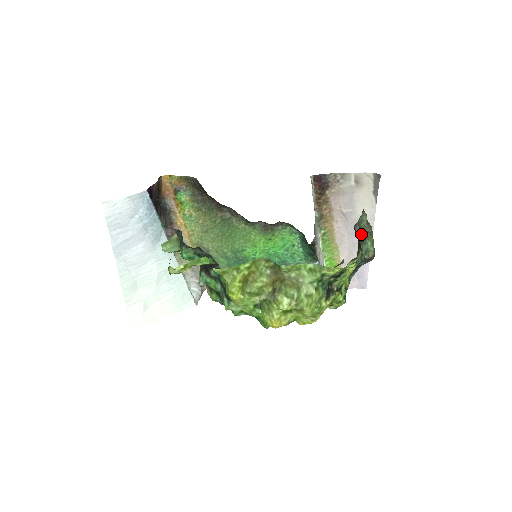
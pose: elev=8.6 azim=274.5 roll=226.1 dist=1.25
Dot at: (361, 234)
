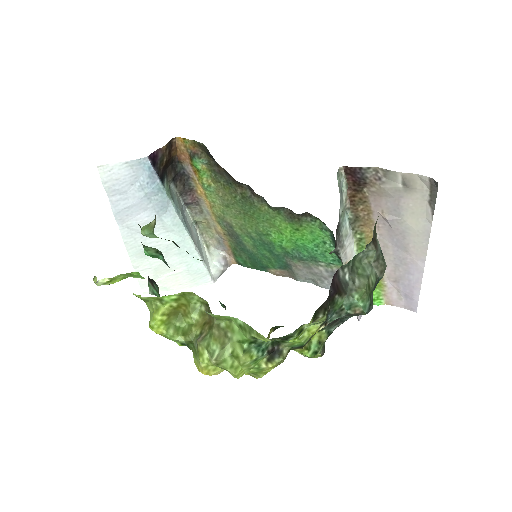
Dot at: (348, 281)
